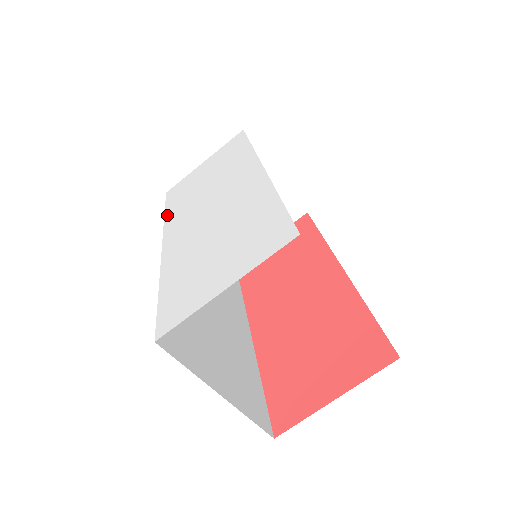
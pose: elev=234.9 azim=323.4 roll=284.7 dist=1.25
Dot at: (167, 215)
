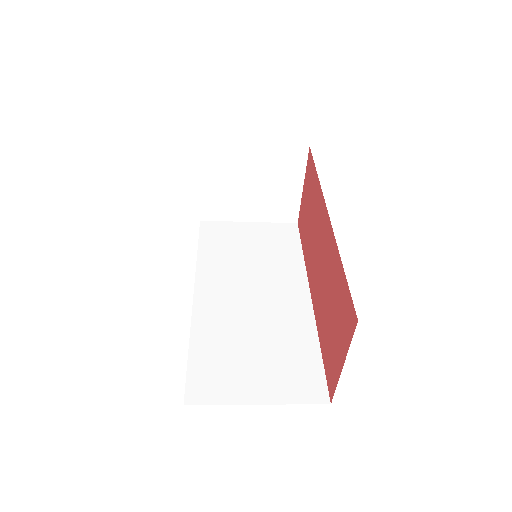
Dot at: occluded
